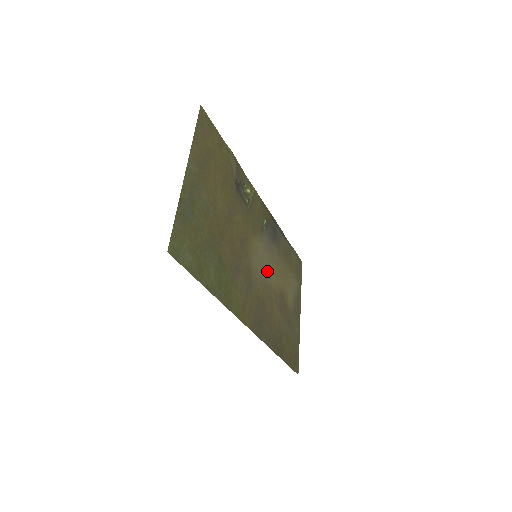
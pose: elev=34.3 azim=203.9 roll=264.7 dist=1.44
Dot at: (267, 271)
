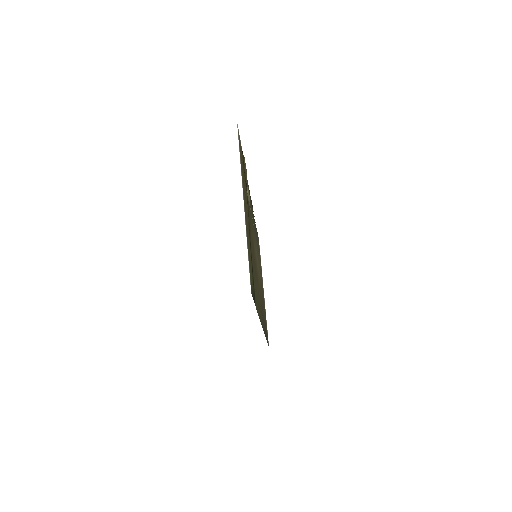
Dot at: occluded
